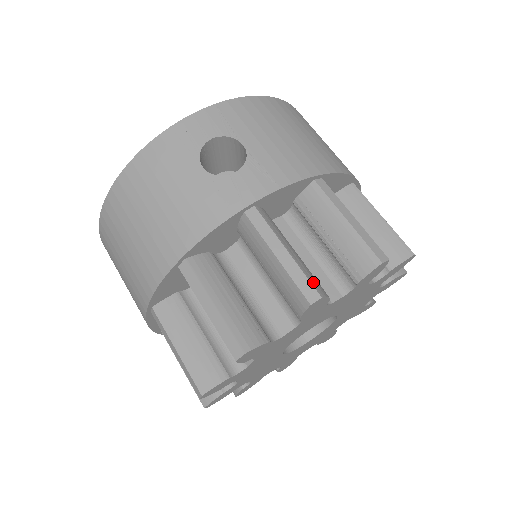
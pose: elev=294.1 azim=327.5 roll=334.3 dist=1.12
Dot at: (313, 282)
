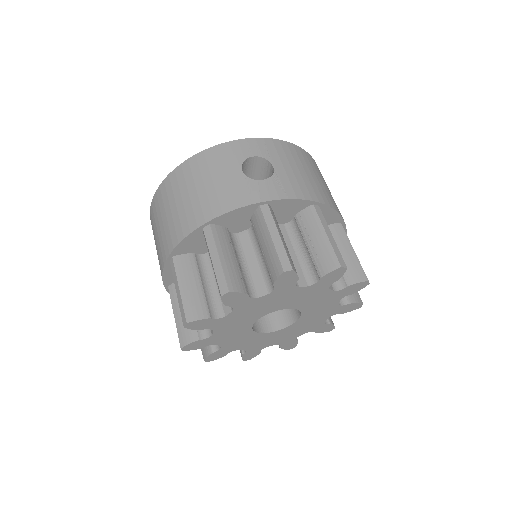
Dot at: (290, 260)
